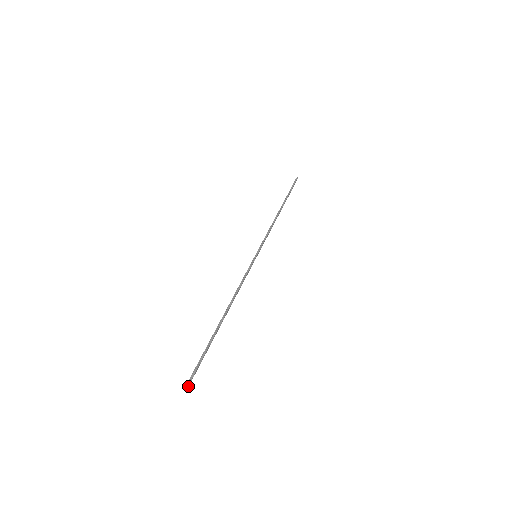
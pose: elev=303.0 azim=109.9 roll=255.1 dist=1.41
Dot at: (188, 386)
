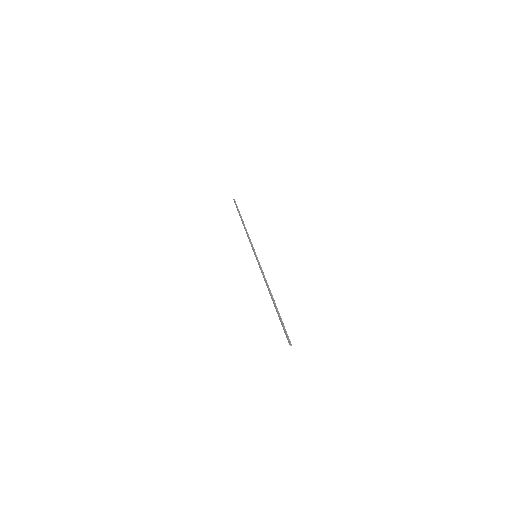
Dot at: (291, 345)
